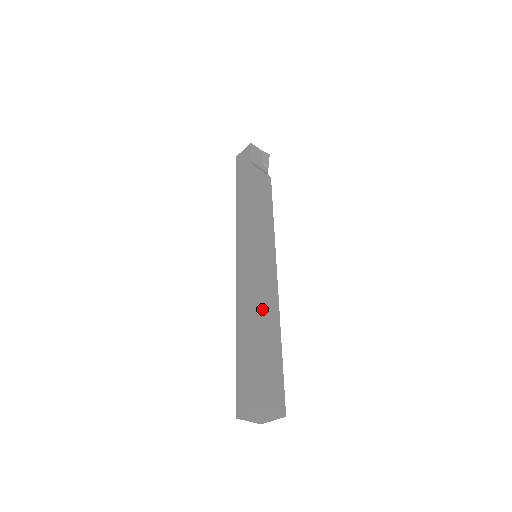
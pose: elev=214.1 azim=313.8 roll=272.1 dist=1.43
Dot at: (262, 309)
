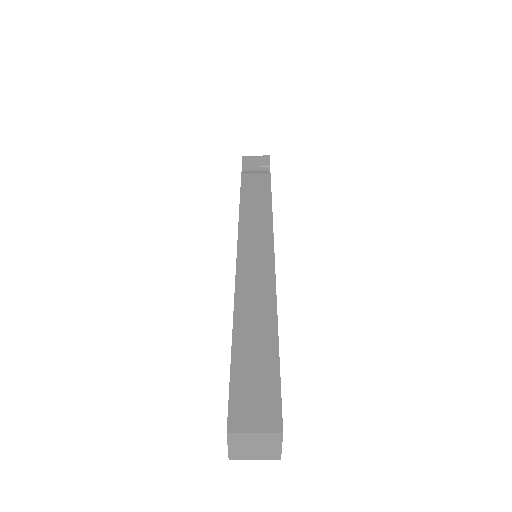
Dot at: (243, 306)
